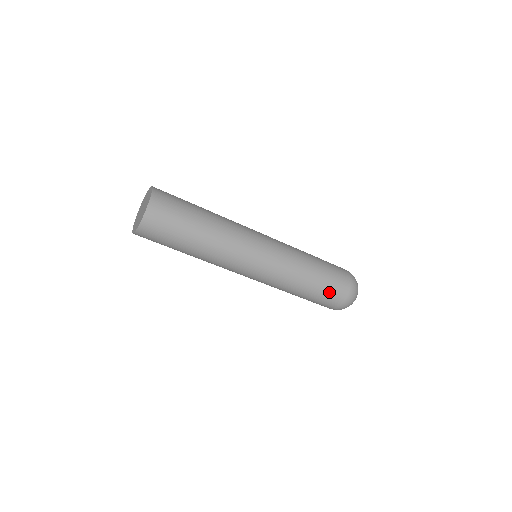
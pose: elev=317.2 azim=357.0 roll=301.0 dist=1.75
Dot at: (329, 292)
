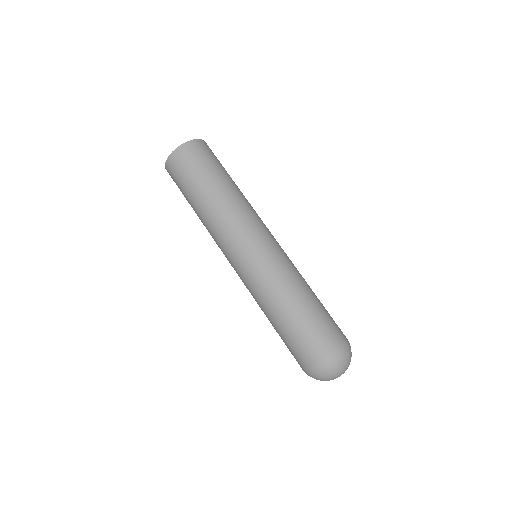
Dot at: (288, 346)
